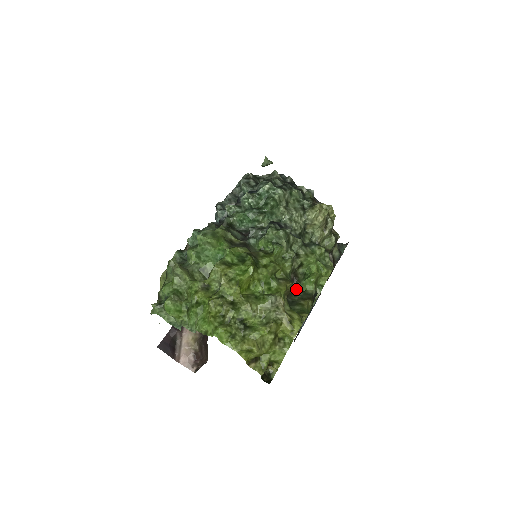
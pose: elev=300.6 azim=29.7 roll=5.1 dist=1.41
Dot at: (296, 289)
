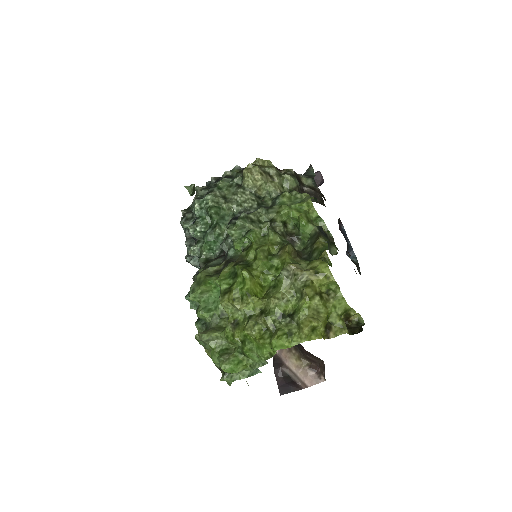
Dot at: (303, 243)
